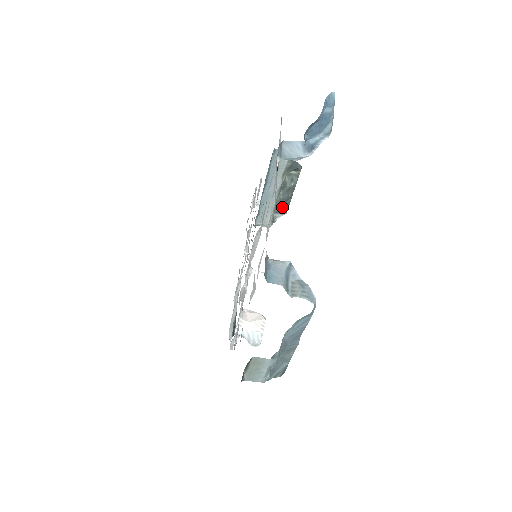
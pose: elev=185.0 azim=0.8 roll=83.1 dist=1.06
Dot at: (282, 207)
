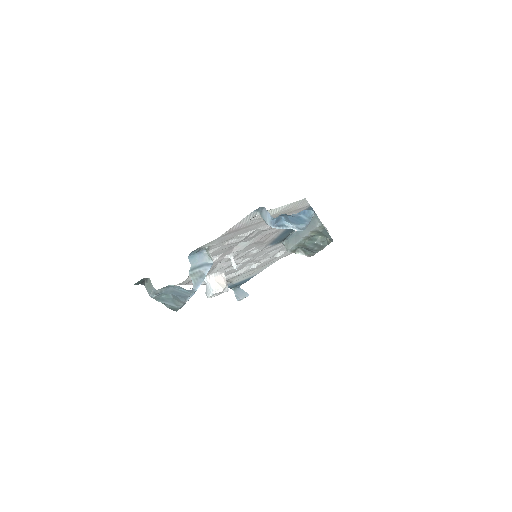
Dot at: (308, 250)
